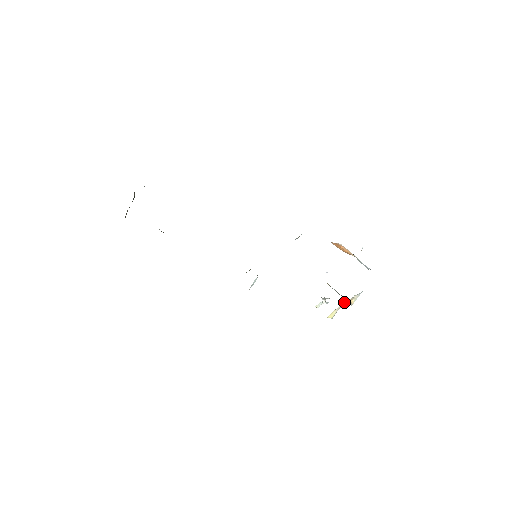
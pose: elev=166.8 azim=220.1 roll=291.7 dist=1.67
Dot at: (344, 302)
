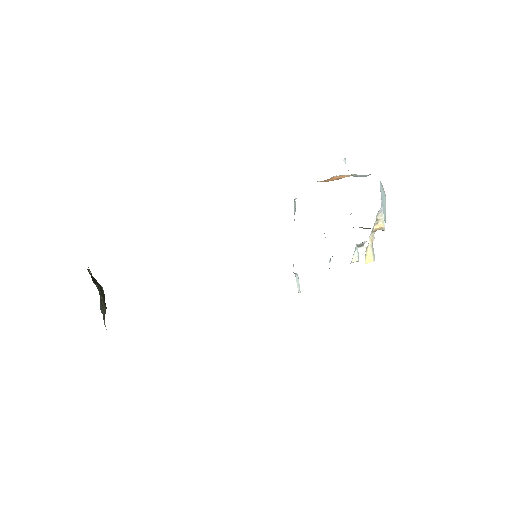
Dot at: (371, 233)
